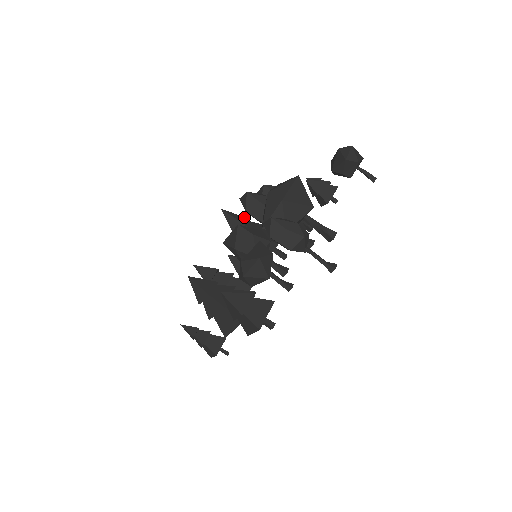
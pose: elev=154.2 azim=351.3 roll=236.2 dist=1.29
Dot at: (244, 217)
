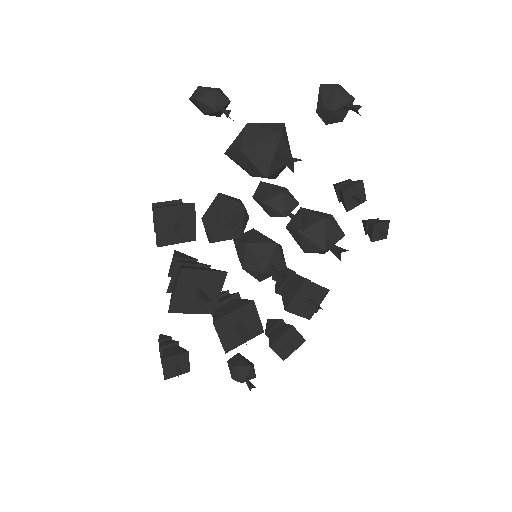
Dot at: (292, 270)
